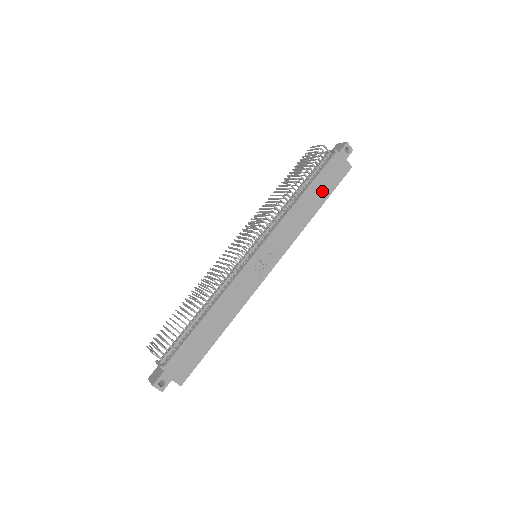
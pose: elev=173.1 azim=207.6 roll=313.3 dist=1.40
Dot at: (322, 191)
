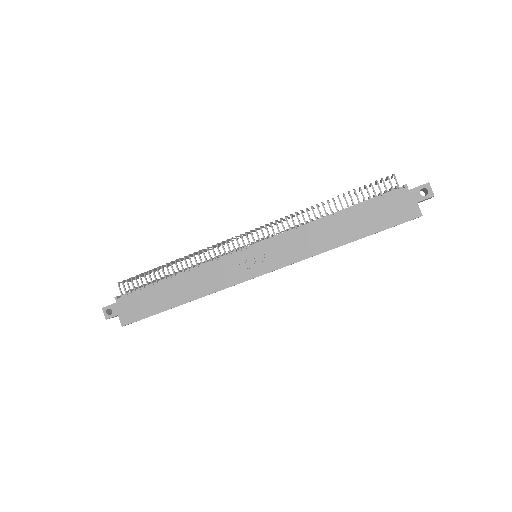
Dot at: (363, 224)
